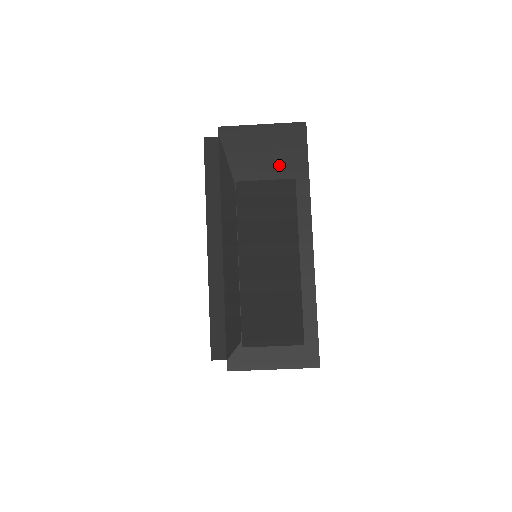
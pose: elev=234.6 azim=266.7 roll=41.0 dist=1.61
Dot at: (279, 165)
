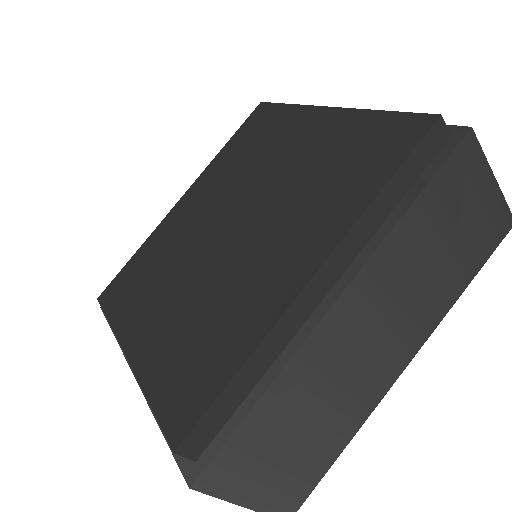
Dot at: (462, 248)
